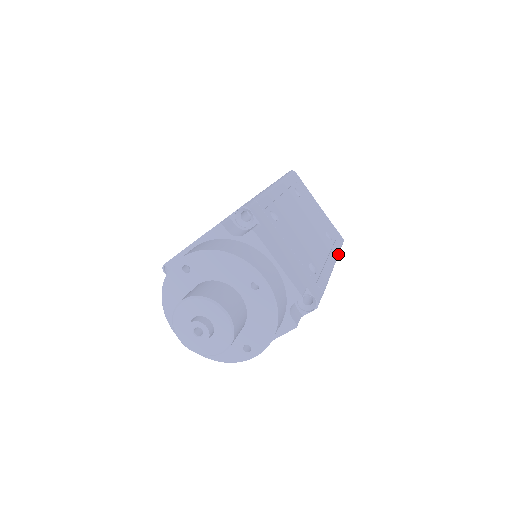
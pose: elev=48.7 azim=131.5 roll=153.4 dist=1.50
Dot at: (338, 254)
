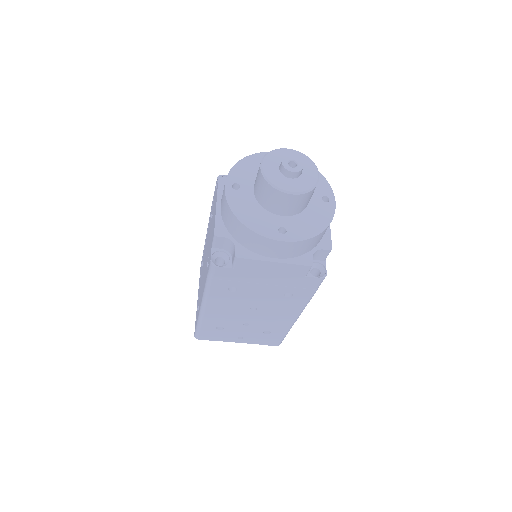
Dot at: occluded
